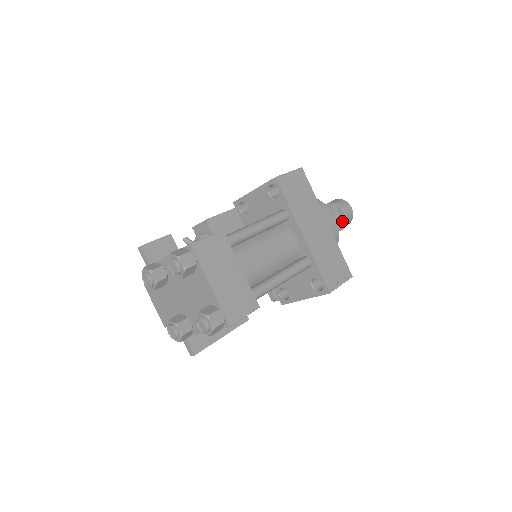
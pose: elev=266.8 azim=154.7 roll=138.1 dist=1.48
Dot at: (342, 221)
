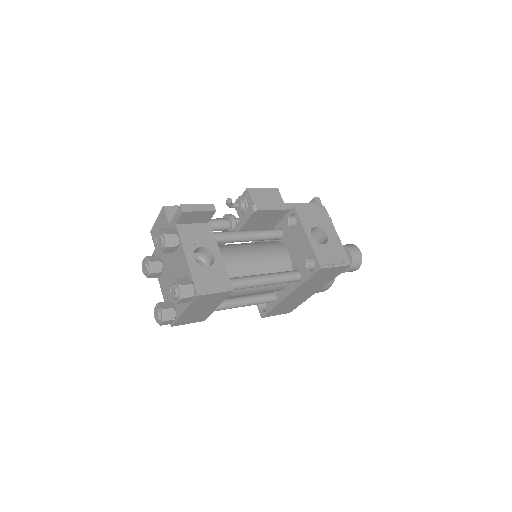
Dot at: occluded
